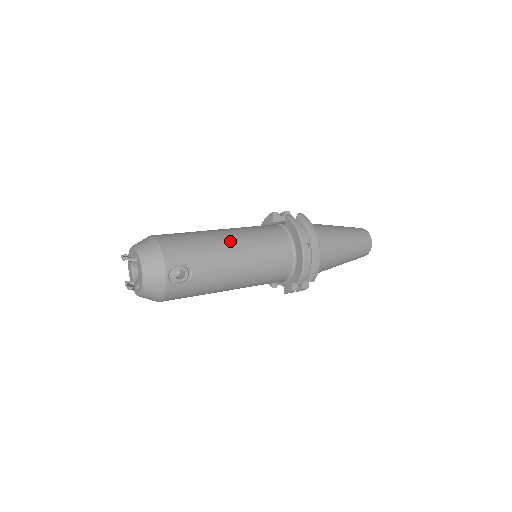
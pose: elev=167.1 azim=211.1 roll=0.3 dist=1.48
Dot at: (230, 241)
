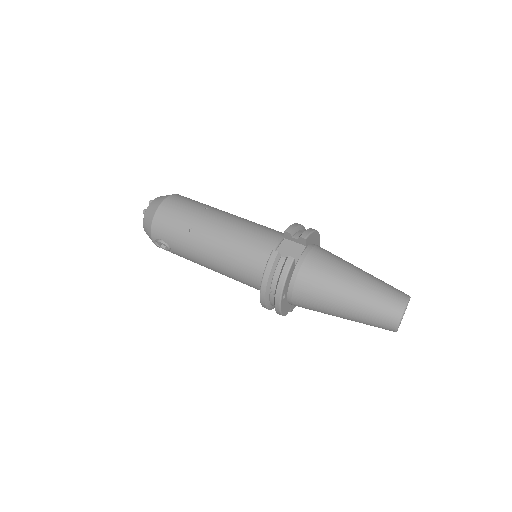
Dot at: (207, 244)
